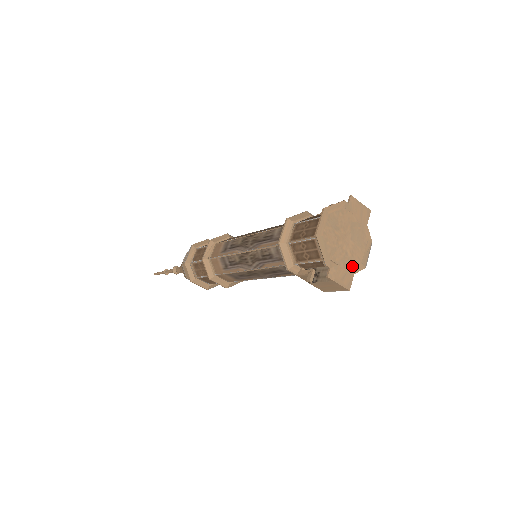
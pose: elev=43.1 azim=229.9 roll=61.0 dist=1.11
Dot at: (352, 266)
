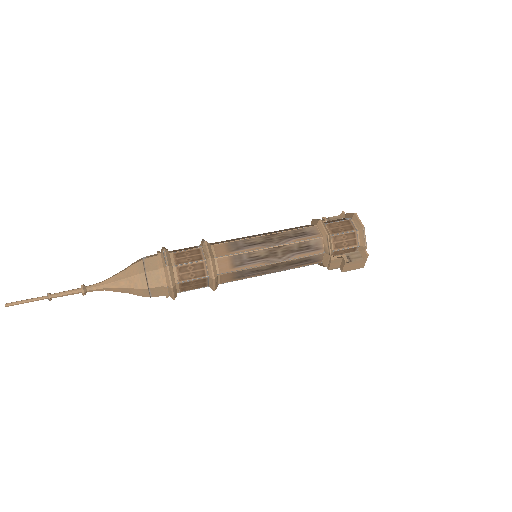
Dot at: occluded
